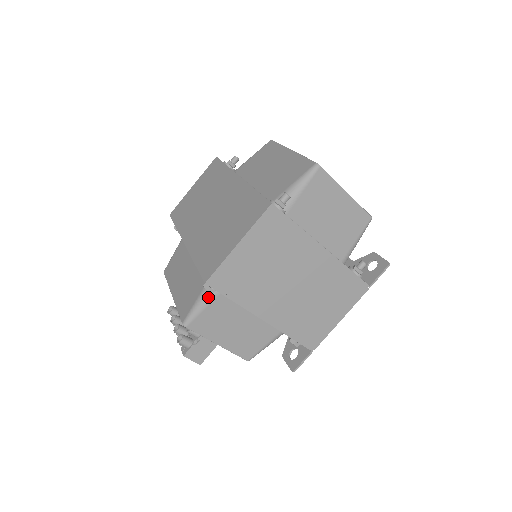
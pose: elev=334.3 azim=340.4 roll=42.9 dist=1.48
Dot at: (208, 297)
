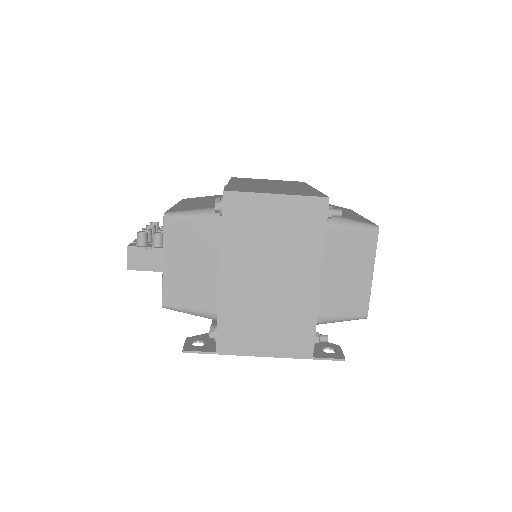
Dot at: (206, 215)
